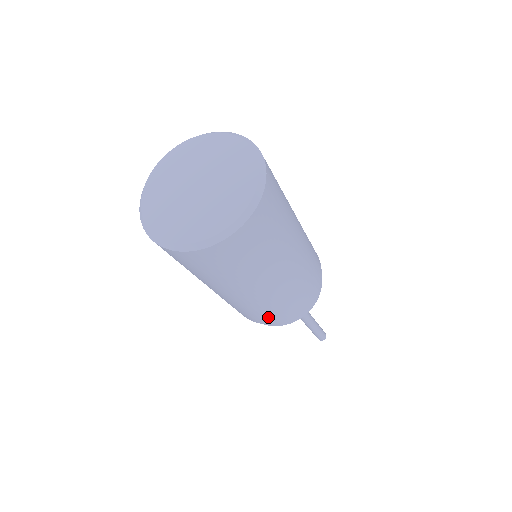
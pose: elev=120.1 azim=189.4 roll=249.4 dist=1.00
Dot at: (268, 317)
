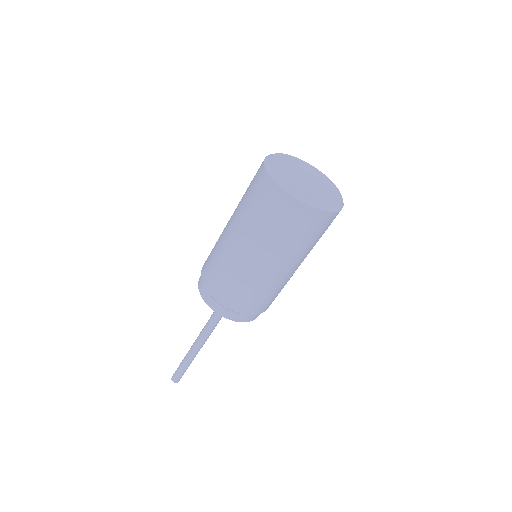
Dot at: (223, 287)
